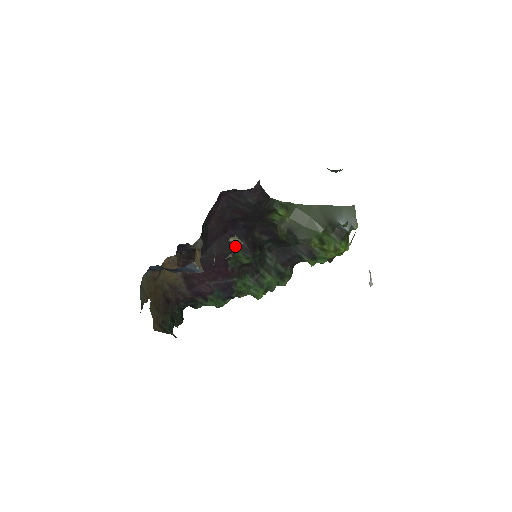
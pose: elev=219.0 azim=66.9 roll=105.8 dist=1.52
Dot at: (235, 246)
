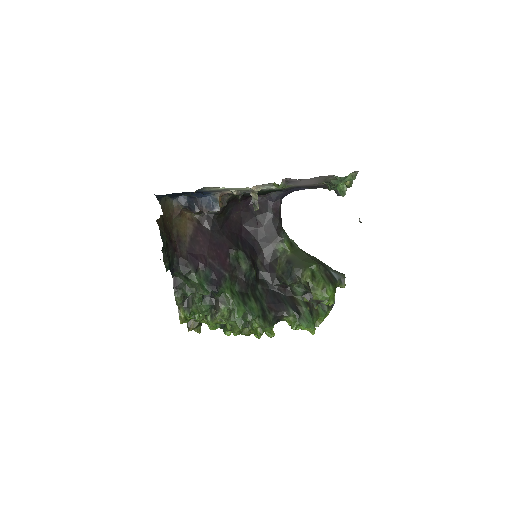
Dot at: (241, 247)
